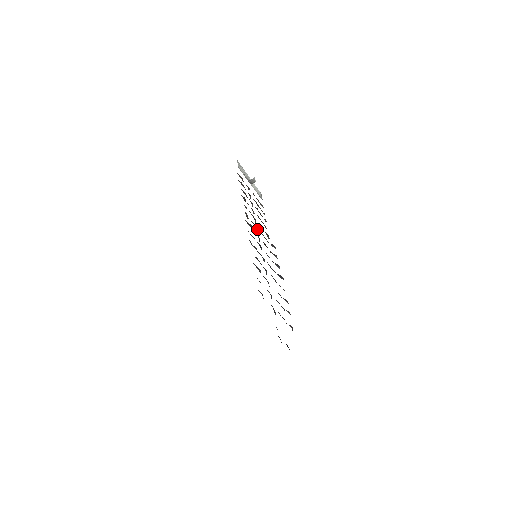
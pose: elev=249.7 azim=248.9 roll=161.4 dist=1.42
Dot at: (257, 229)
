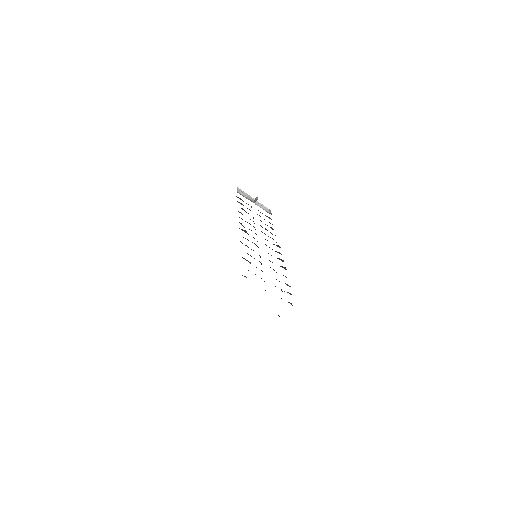
Dot at: (256, 234)
